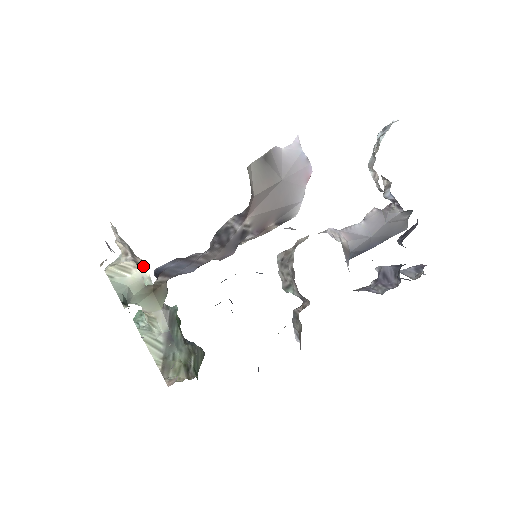
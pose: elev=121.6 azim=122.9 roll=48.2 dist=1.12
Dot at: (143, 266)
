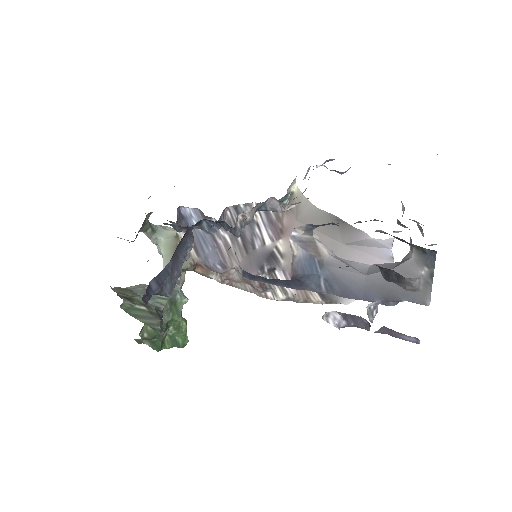
Dot at: occluded
